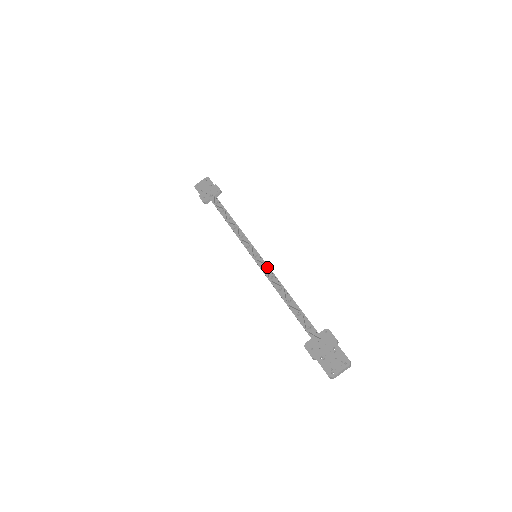
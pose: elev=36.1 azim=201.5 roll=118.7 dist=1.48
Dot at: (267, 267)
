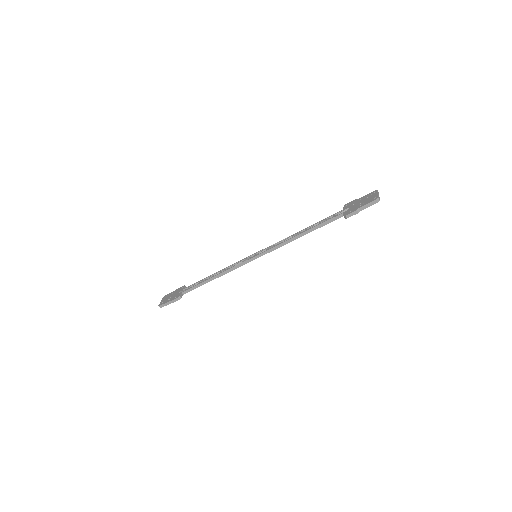
Dot at: (271, 247)
